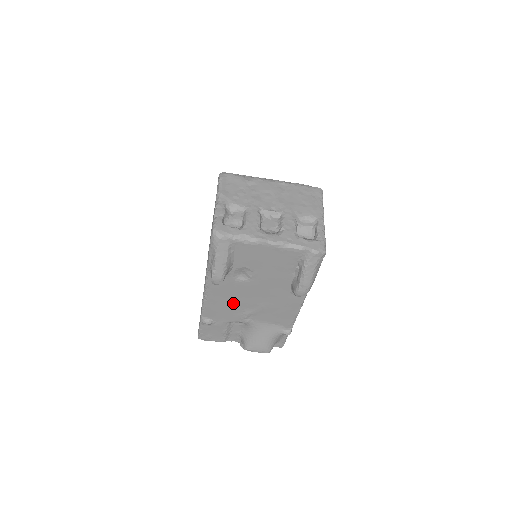
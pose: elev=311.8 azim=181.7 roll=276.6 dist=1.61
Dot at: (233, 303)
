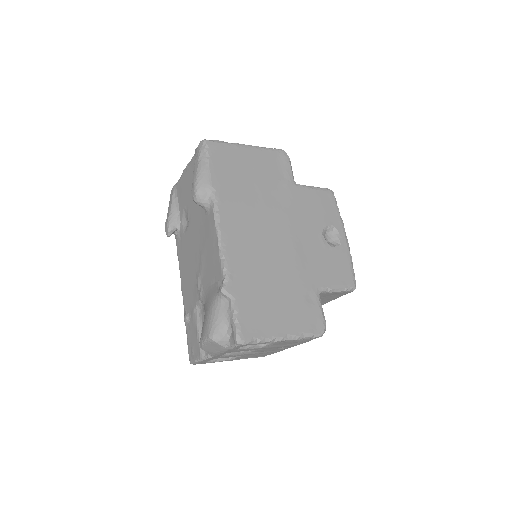
Dot at: (191, 270)
